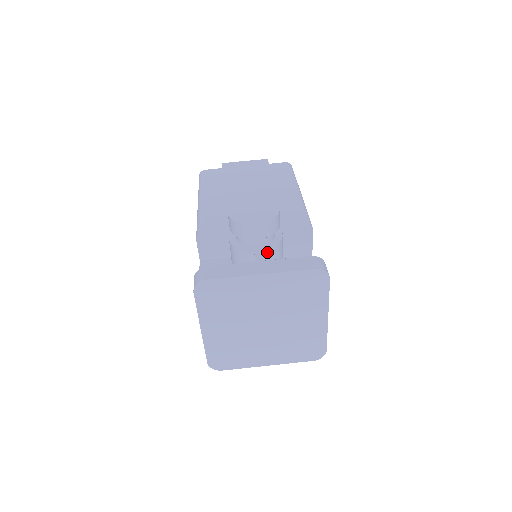
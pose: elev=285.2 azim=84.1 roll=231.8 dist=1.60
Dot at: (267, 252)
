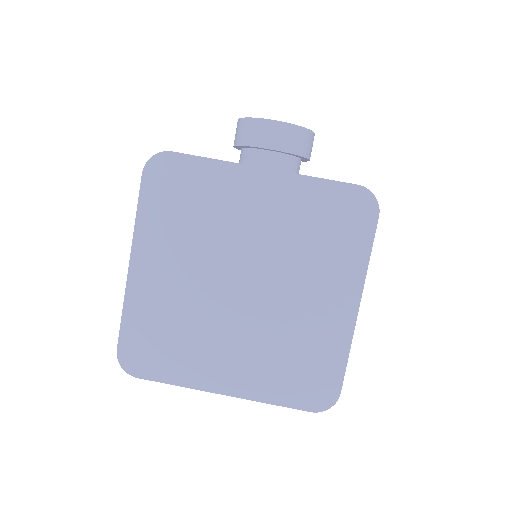
Dot at: occluded
